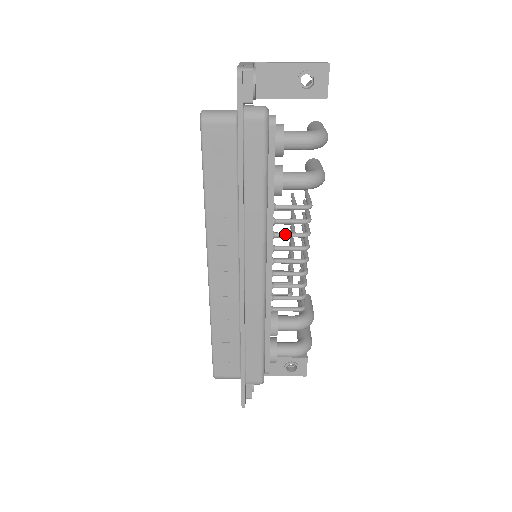
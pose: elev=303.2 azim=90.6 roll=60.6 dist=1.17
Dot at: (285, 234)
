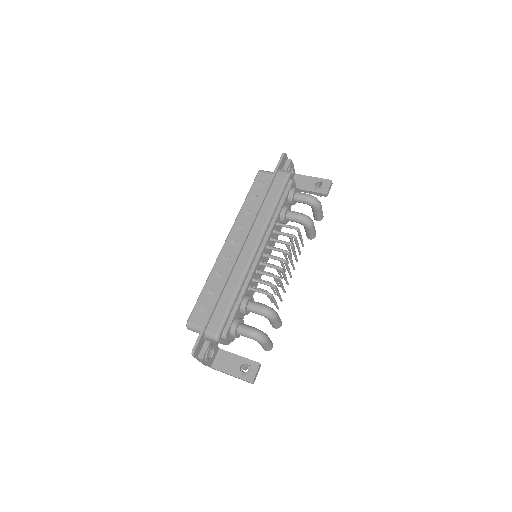
Dot at: (278, 240)
